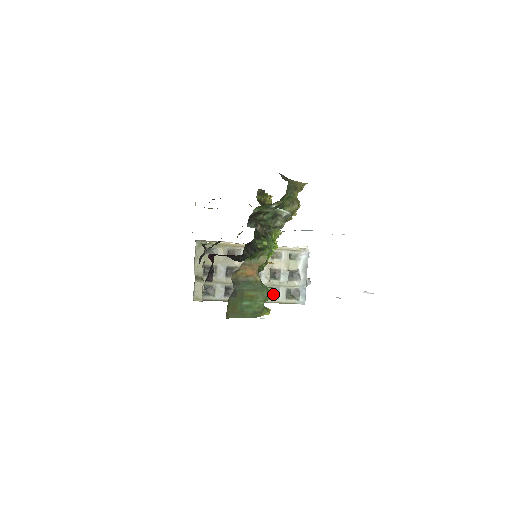
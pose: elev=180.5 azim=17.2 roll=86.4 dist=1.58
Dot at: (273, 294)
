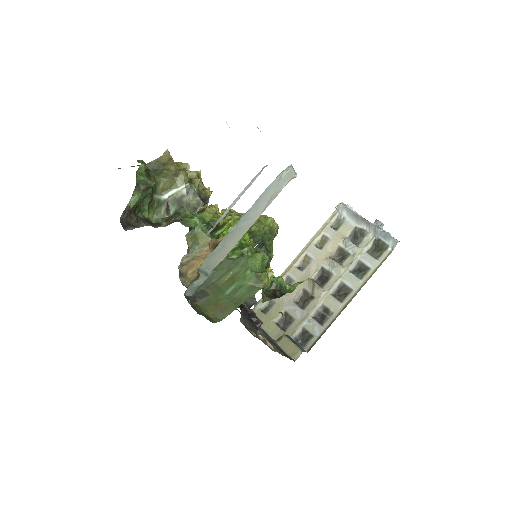
Dot at: (257, 254)
